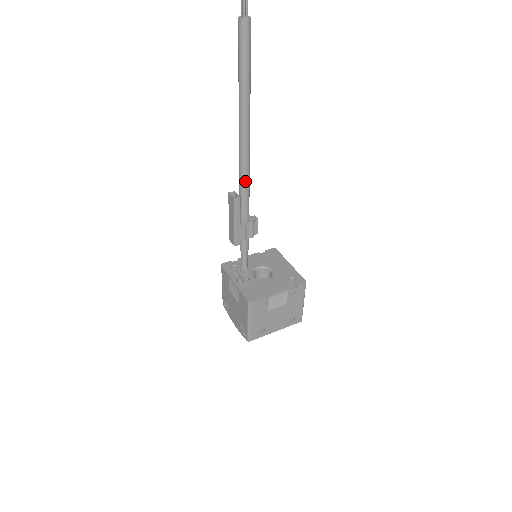
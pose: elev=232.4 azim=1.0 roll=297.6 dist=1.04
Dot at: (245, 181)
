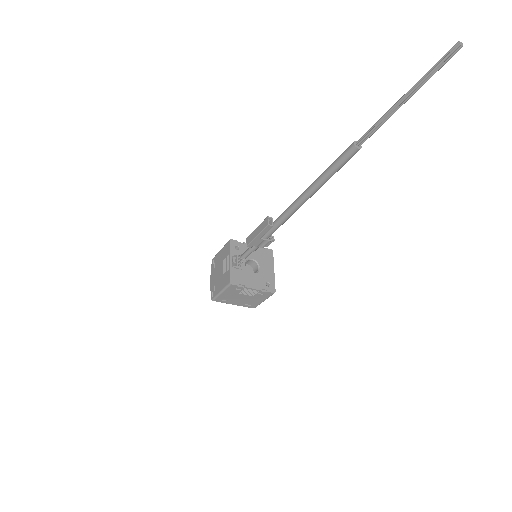
Dot at: (283, 220)
